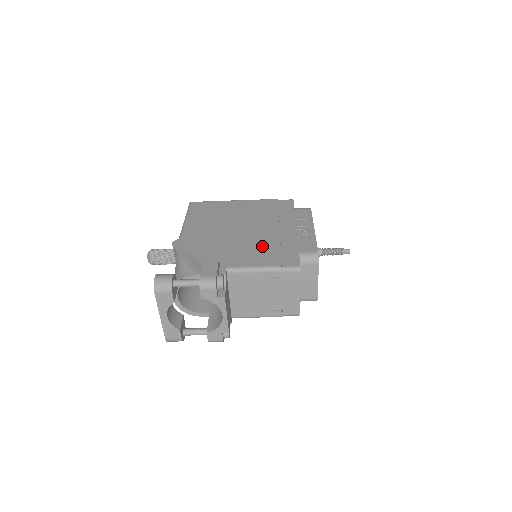
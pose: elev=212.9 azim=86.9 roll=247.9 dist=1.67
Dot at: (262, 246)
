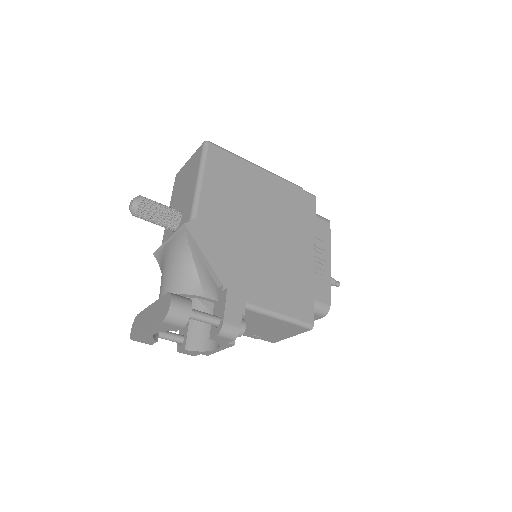
Dot at: (283, 276)
